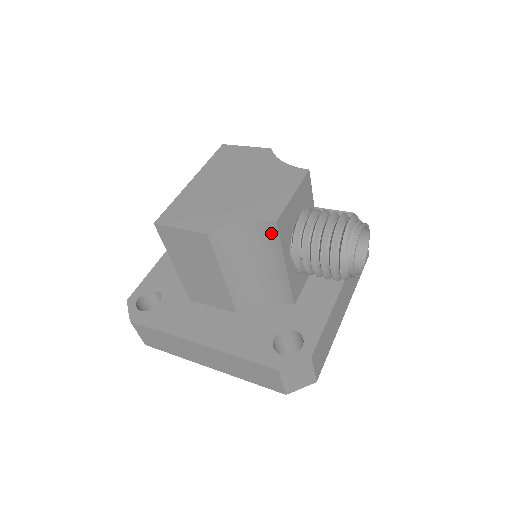
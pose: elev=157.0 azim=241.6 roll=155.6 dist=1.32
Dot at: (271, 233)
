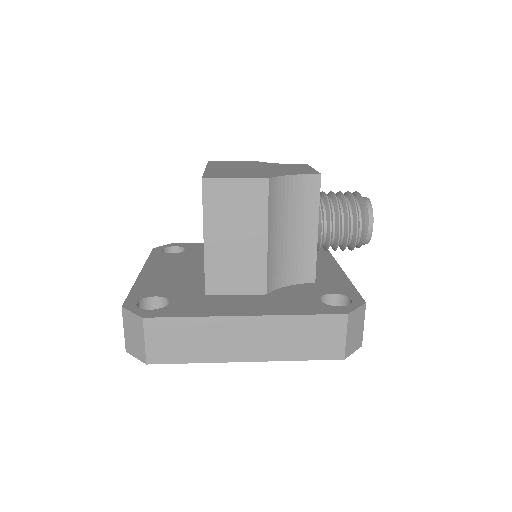
Dot at: (313, 188)
